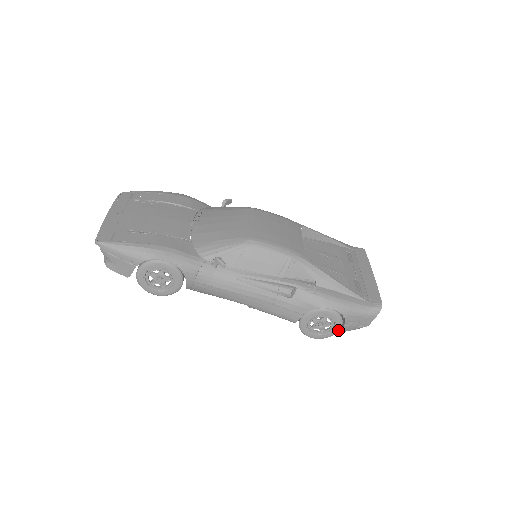
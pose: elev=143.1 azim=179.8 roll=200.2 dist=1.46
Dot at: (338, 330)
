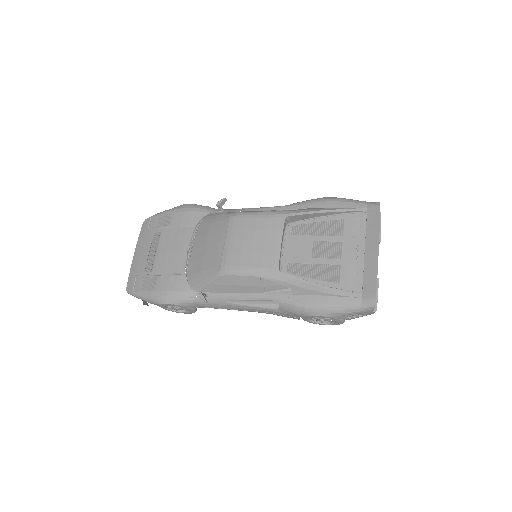
Dot at: (342, 322)
